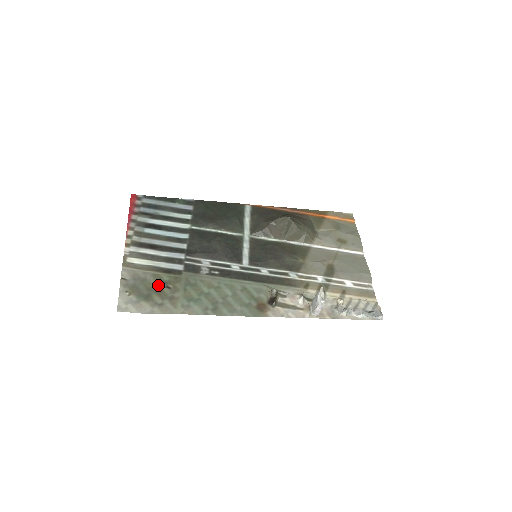
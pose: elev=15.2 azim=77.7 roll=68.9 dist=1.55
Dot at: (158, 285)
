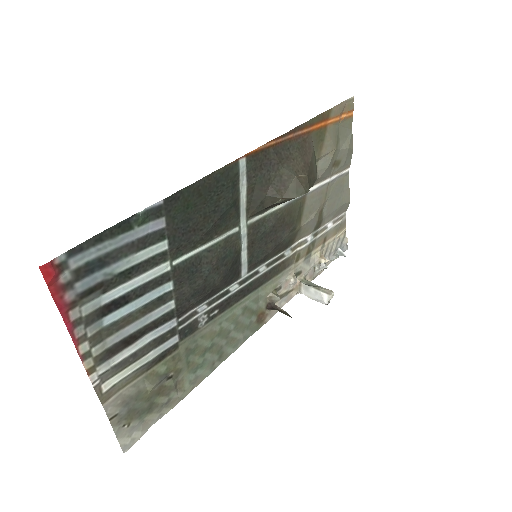
Dot at: (157, 386)
